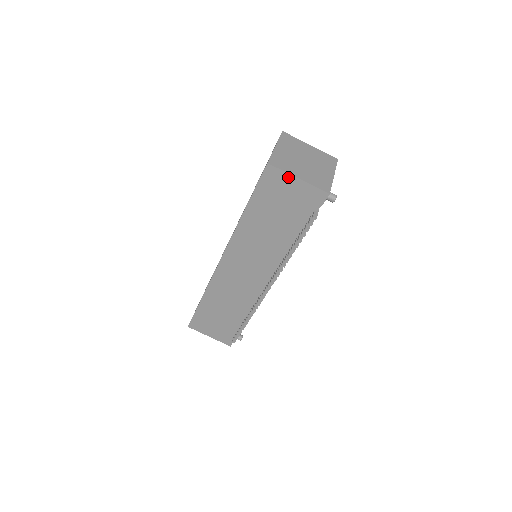
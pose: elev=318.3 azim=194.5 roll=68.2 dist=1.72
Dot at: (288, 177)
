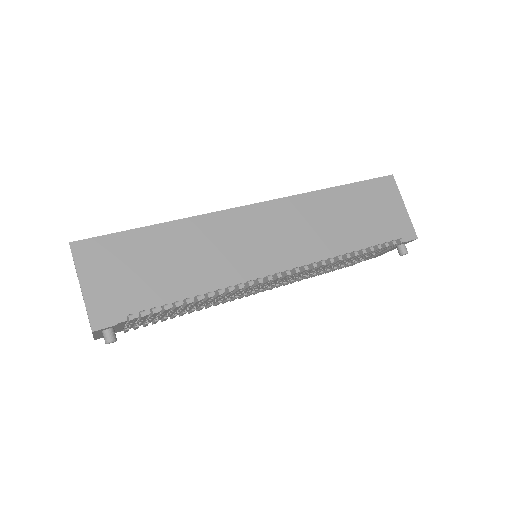
Dot at: (398, 198)
